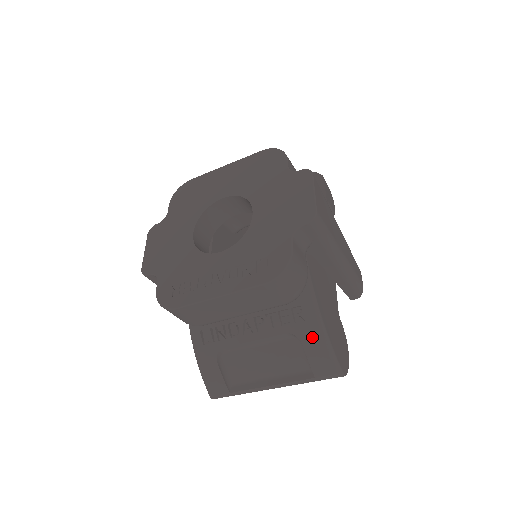
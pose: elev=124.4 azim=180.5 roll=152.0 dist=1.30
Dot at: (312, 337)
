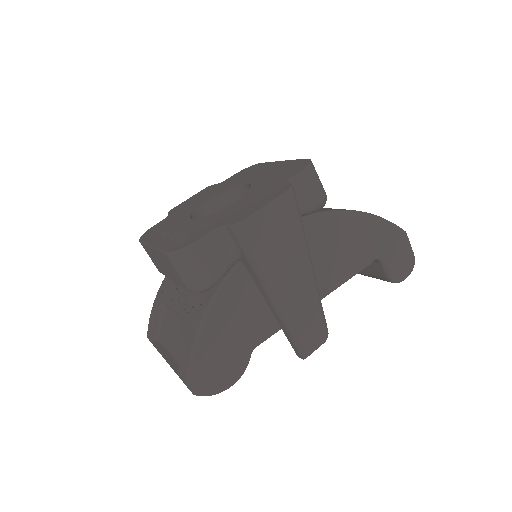
Dot at: (190, 336)
